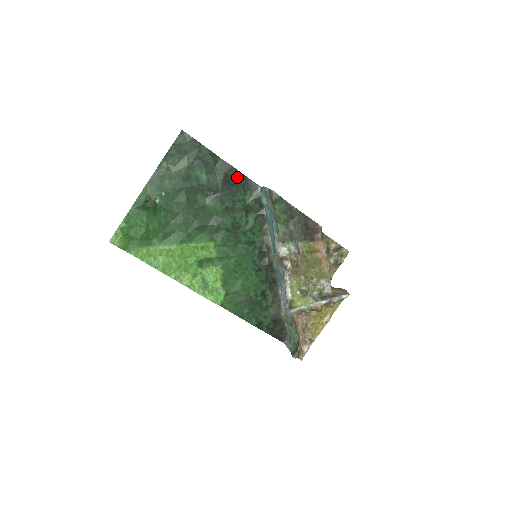
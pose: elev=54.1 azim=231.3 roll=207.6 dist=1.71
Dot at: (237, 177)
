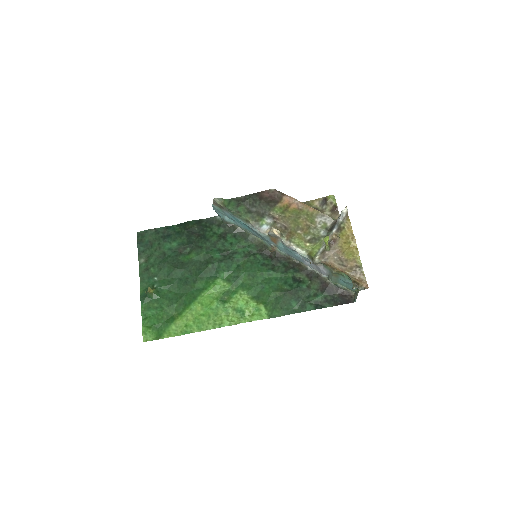
Dot at: (196, 225)
